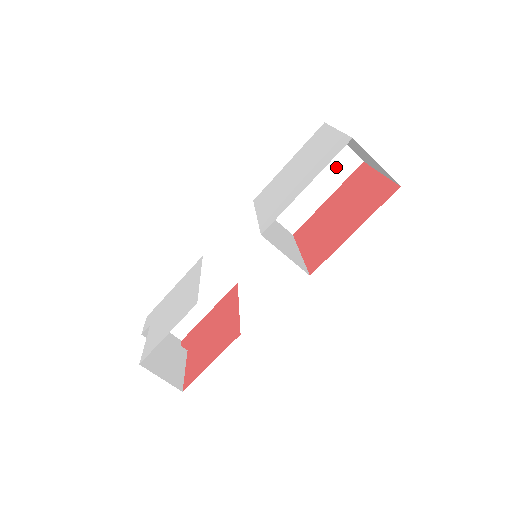
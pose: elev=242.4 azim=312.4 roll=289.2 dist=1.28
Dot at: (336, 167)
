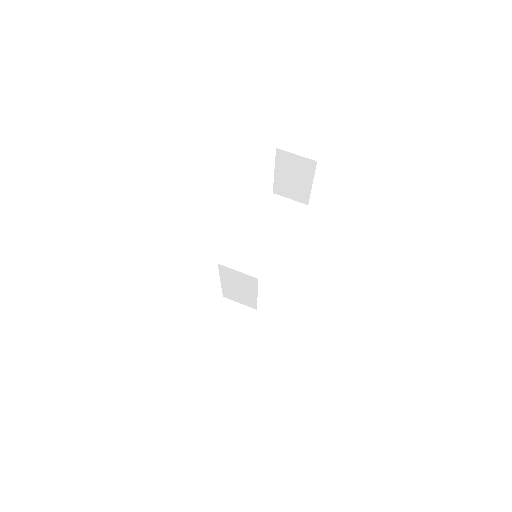
Dot at: (292, 213)
